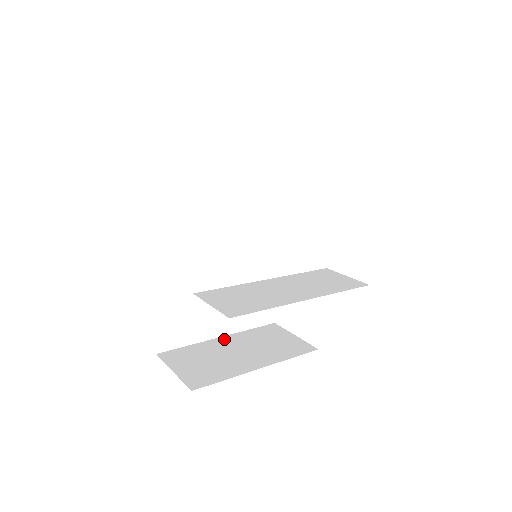
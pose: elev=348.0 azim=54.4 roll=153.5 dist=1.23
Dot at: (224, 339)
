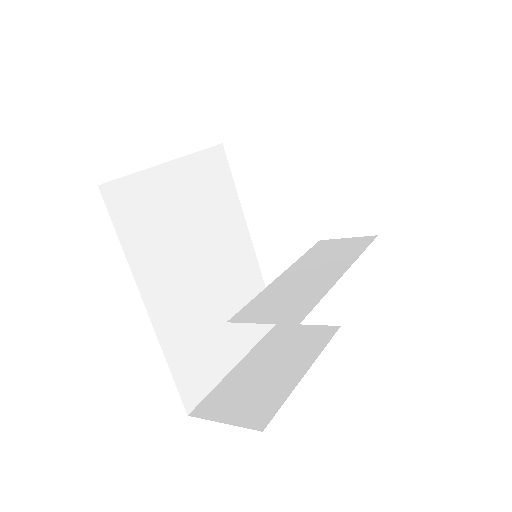
Dot at: (244, 363)
